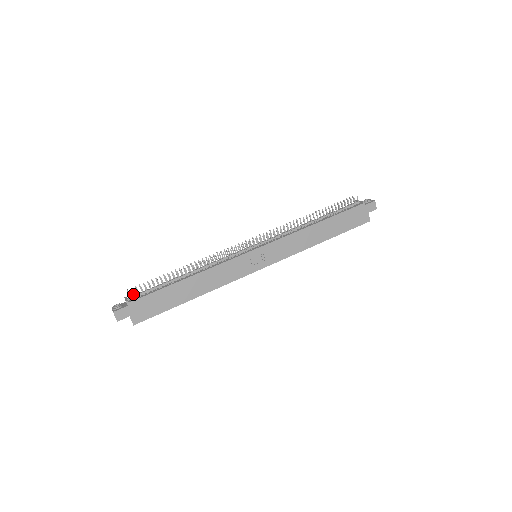
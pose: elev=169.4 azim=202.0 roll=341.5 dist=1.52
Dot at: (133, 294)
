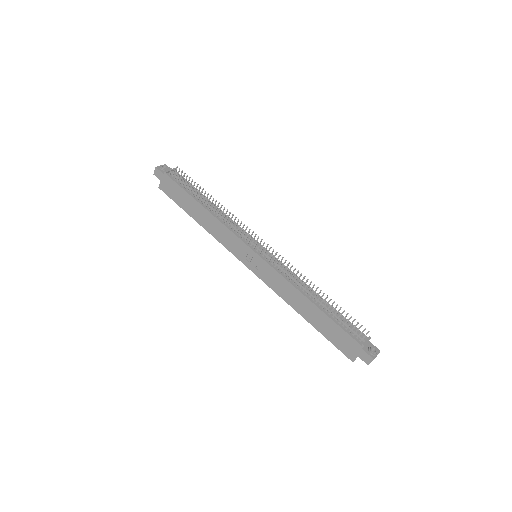
Dot at: (173, 173)
